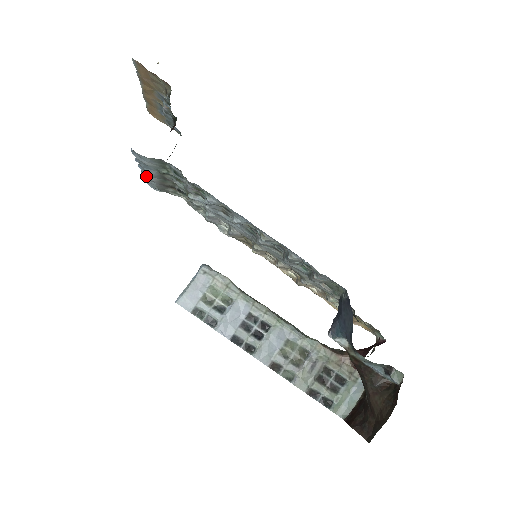
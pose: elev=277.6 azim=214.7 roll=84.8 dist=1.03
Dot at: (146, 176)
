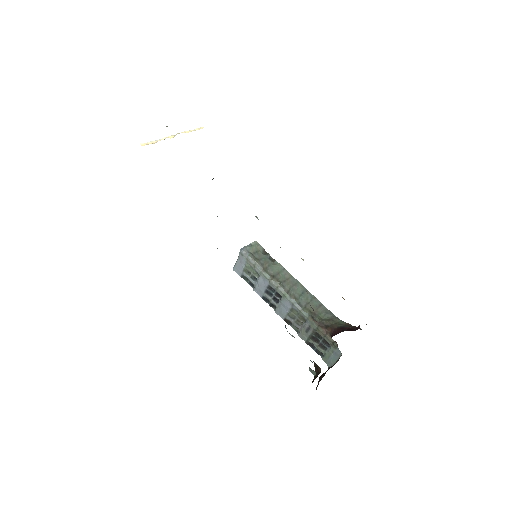
Dot at: occluded
